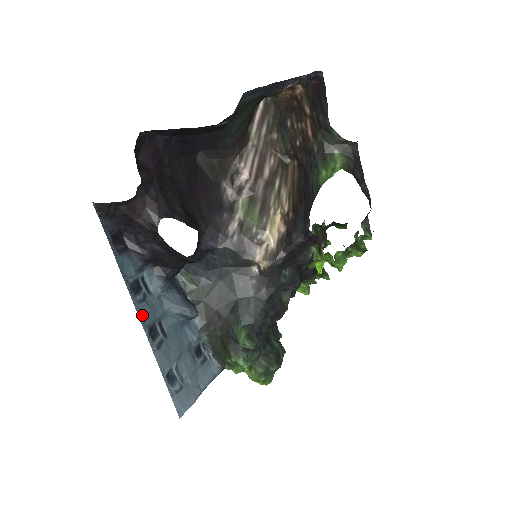
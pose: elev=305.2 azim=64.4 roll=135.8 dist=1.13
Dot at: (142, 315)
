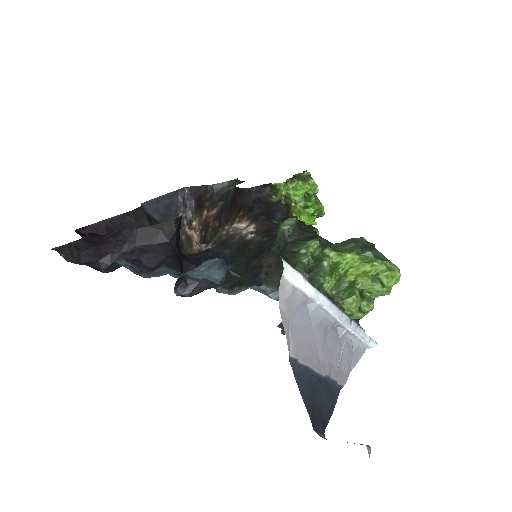
Dot at: occluded
